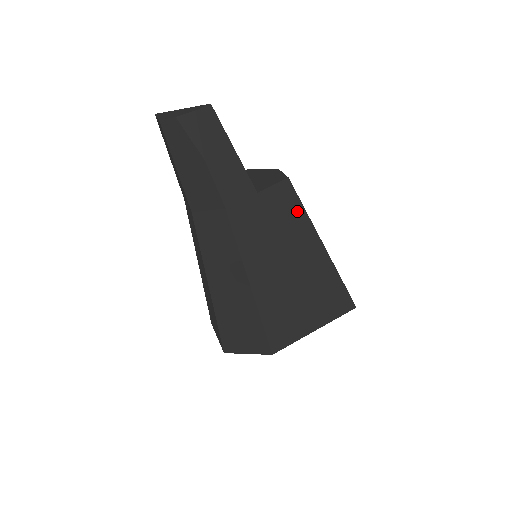
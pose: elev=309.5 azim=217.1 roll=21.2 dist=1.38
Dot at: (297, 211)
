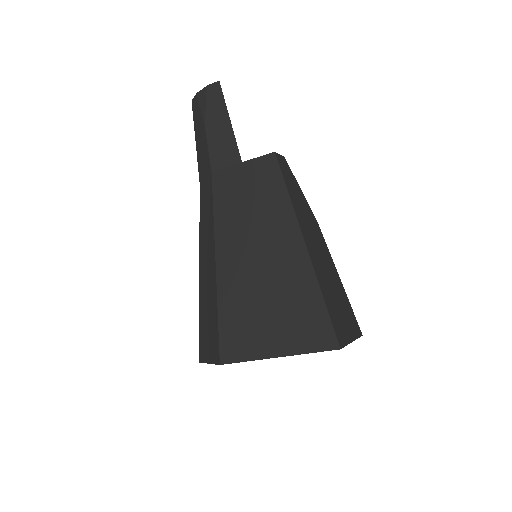
Dot at: (278, 189)
